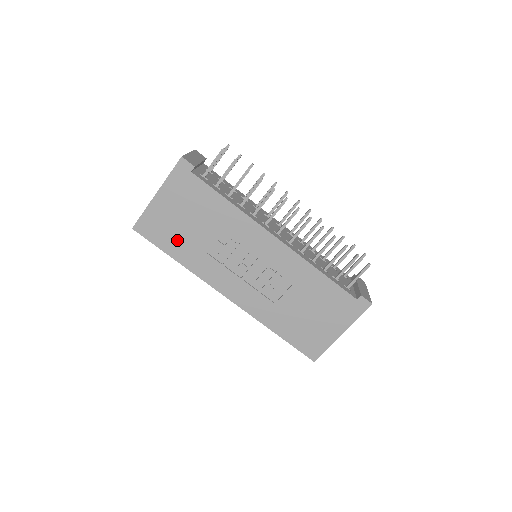
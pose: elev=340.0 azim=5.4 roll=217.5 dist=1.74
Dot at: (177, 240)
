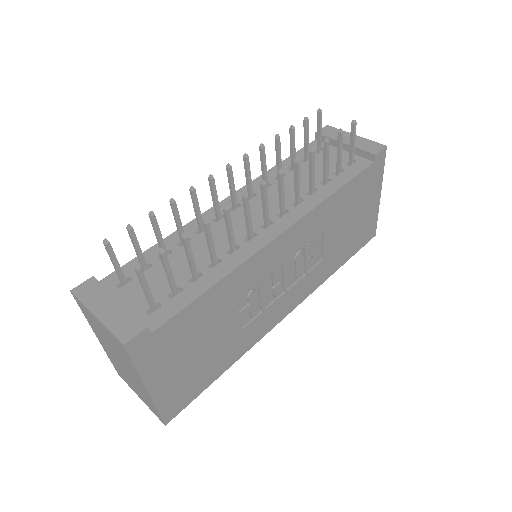
Dot at: (210, 366)
